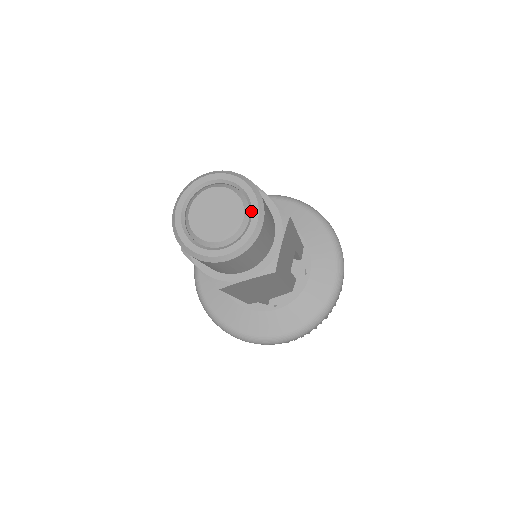
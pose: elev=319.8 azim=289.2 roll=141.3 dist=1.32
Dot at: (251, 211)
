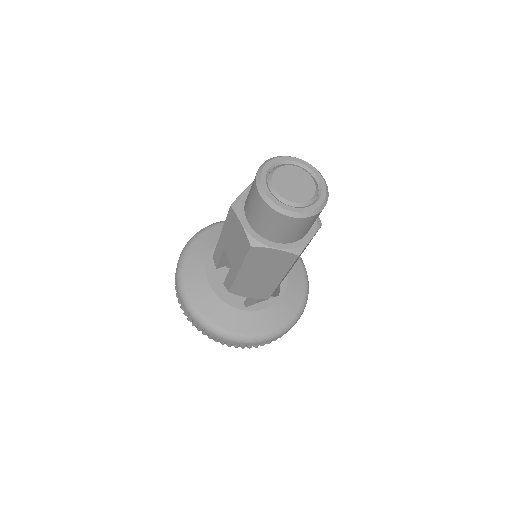
Dot at: (312, 172)
